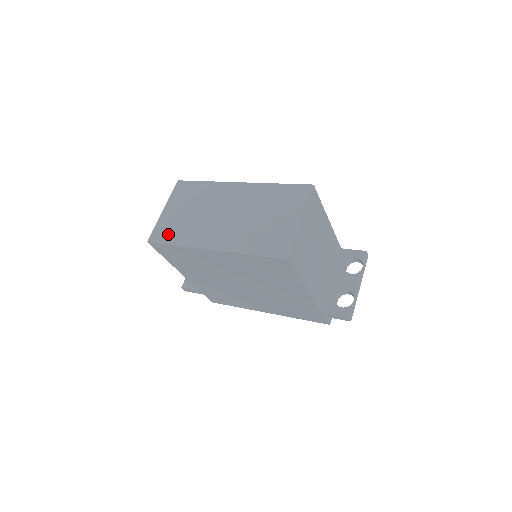
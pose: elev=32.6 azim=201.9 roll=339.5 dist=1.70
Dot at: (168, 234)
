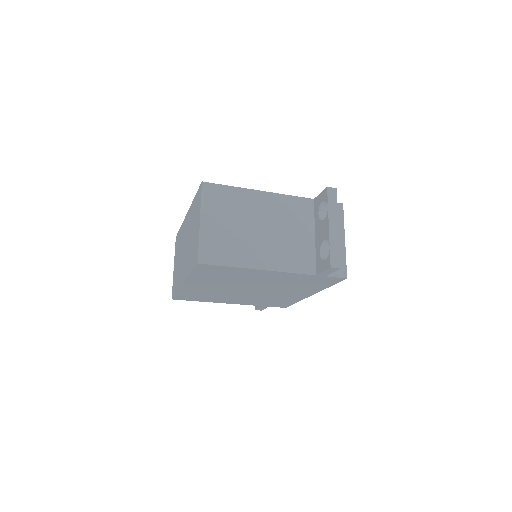
Dot at: (175, 286)
